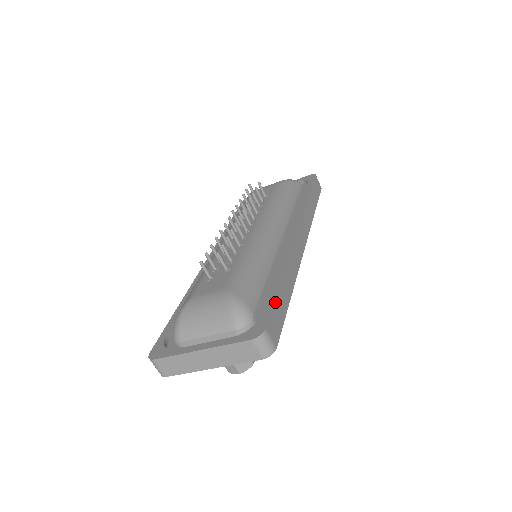
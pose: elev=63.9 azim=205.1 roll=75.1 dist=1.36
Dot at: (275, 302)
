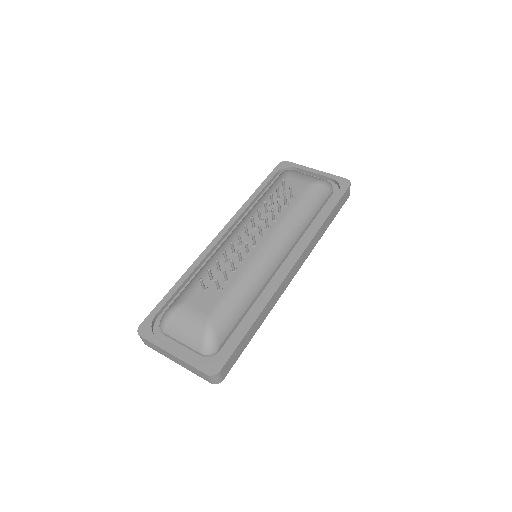
Dot at: (239, 345)
